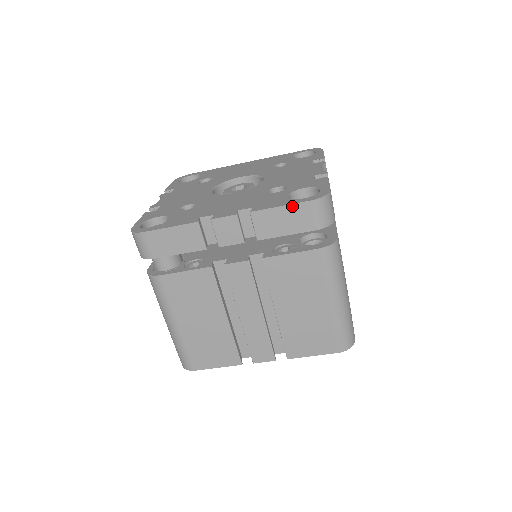
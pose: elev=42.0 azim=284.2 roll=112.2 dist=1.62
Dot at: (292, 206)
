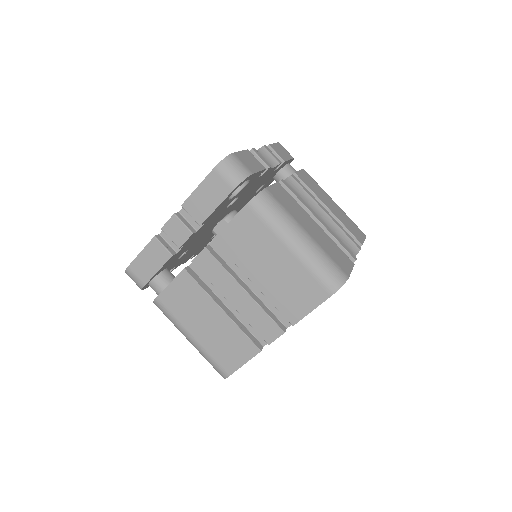
Dot at: (204, 182)
